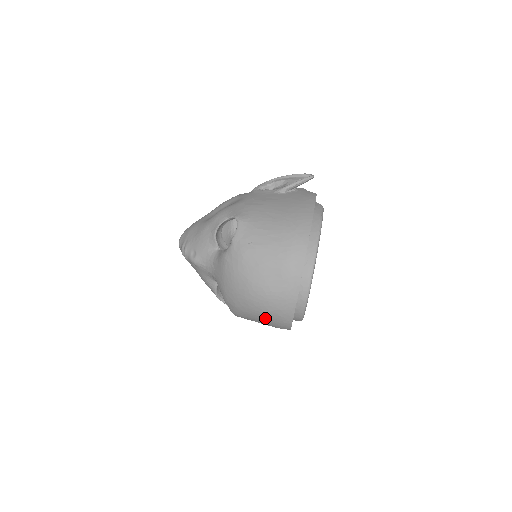
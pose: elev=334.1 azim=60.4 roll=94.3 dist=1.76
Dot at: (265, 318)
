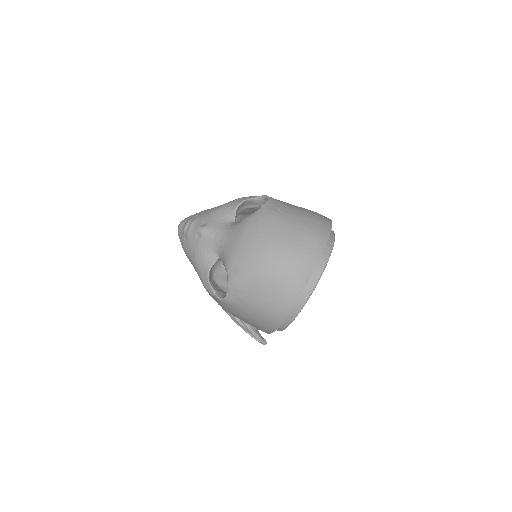
Dot at: (273, 286)
